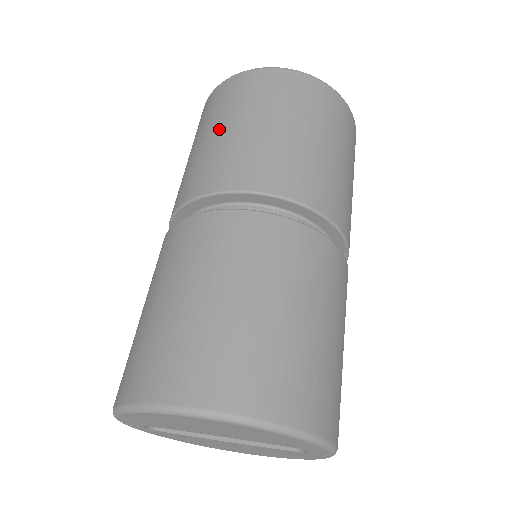
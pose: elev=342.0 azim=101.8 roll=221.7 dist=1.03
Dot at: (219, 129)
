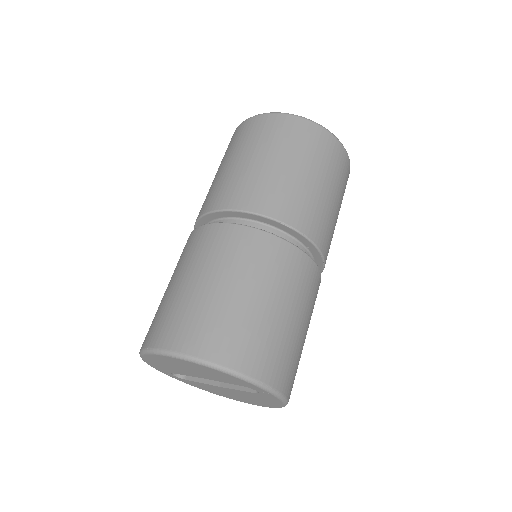
Dot at: (219, 169)
